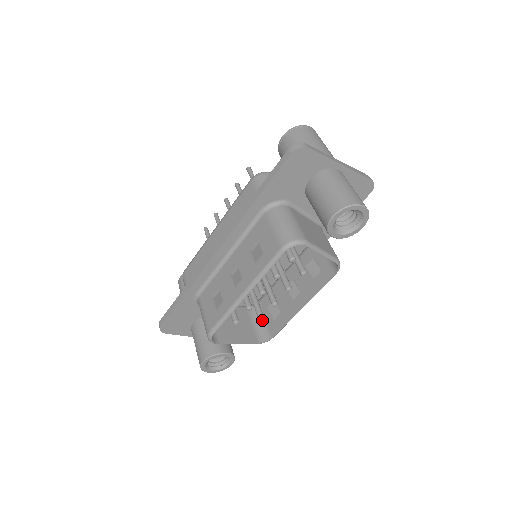
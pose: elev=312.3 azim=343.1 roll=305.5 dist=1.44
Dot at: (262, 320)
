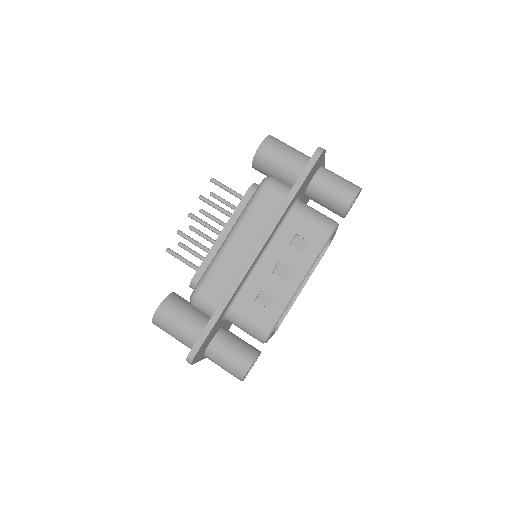
Dot at: occluded
